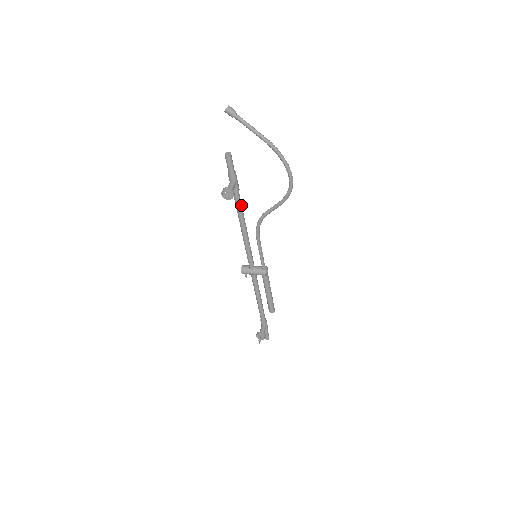
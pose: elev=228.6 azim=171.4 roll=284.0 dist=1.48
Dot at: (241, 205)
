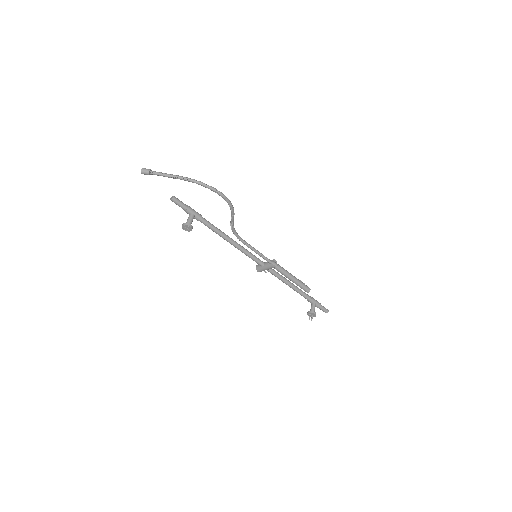
Dot at: (212, 226)
